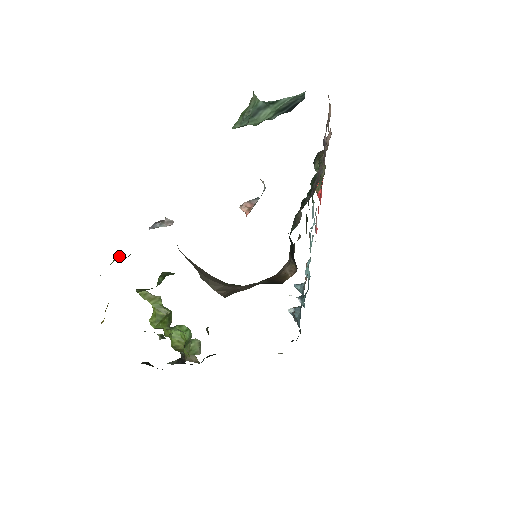
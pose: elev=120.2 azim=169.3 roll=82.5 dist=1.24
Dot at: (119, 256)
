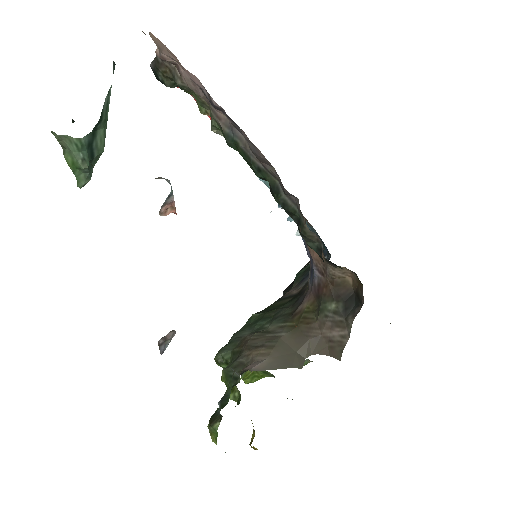
Dot at: (213, 424)
